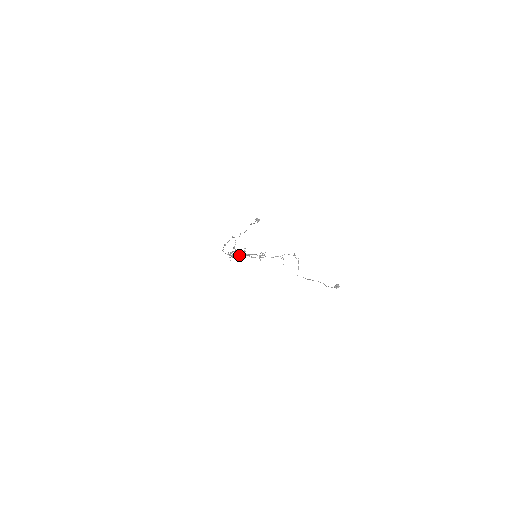
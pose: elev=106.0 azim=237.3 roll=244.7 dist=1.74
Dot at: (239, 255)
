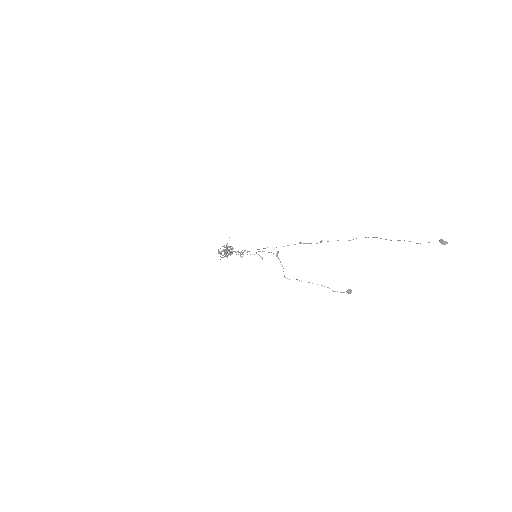
Dot at: occluded
